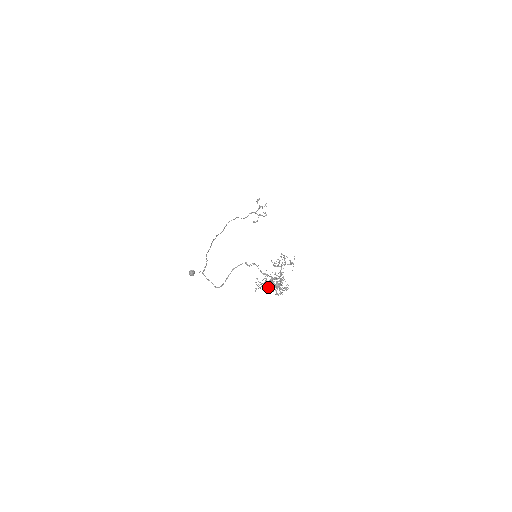
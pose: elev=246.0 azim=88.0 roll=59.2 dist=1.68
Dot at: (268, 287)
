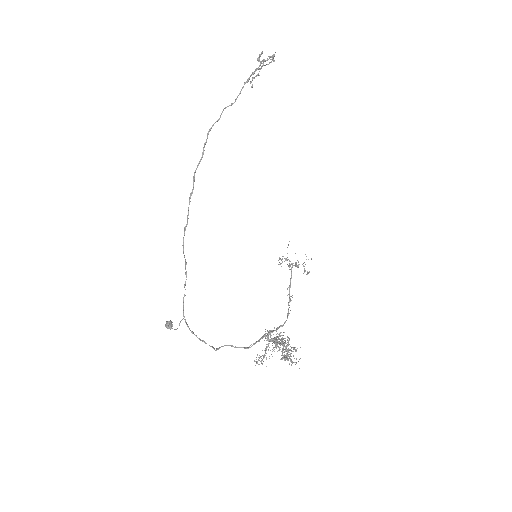
Dot at: occluded
